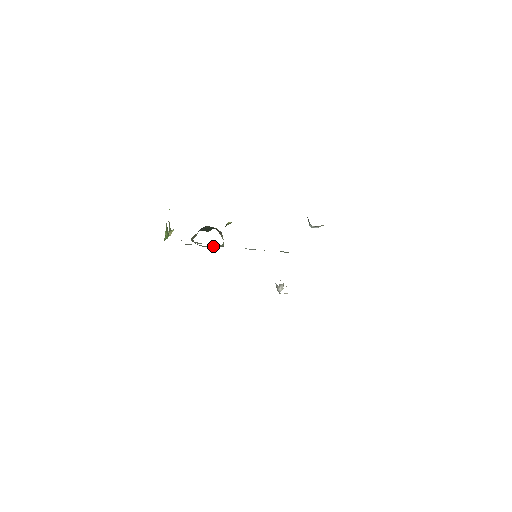
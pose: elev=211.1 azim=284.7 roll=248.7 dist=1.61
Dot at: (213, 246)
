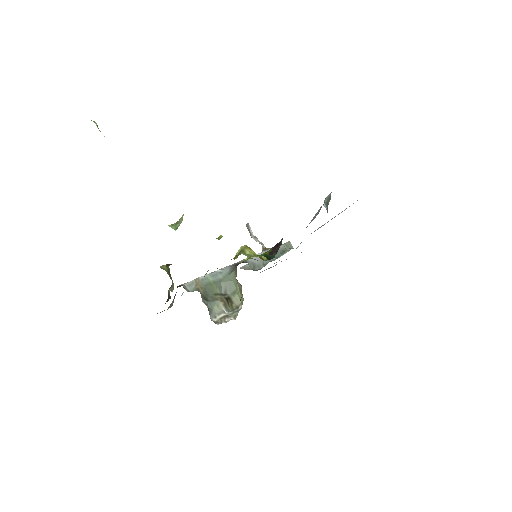
Dot at: (218, 276)
